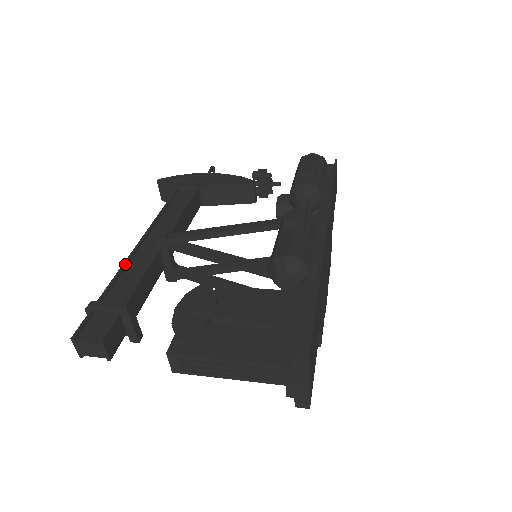
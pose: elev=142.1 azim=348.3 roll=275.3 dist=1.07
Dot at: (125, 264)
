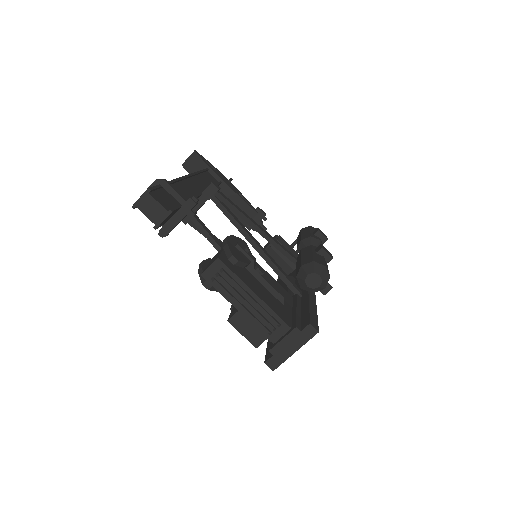
Dot at: (180, 179)
